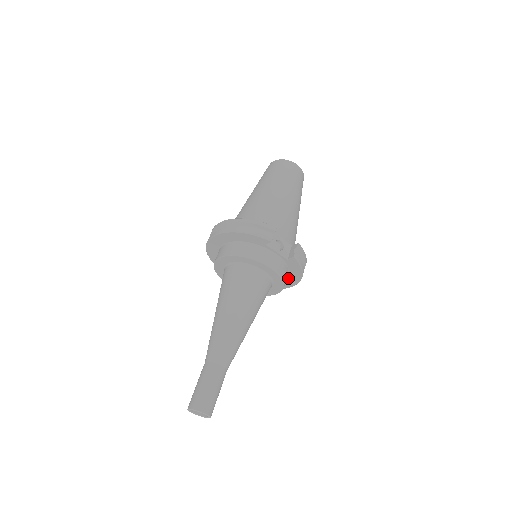
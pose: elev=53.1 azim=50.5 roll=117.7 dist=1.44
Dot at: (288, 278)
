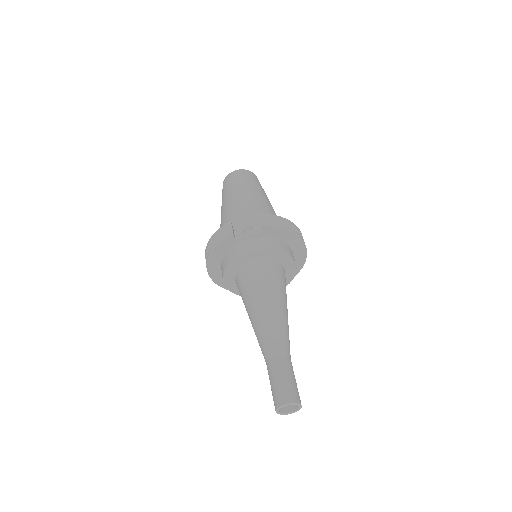
Dot at: (291, 245)
